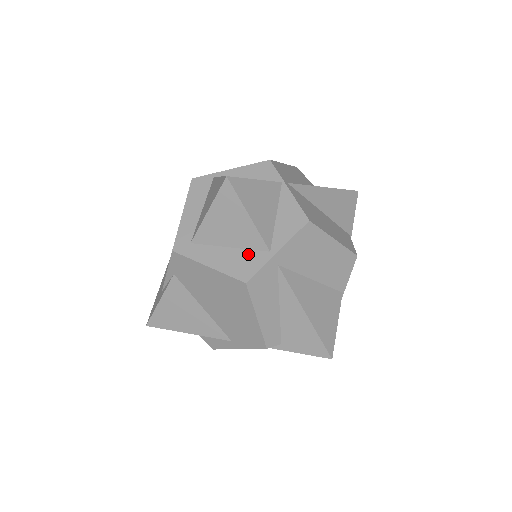
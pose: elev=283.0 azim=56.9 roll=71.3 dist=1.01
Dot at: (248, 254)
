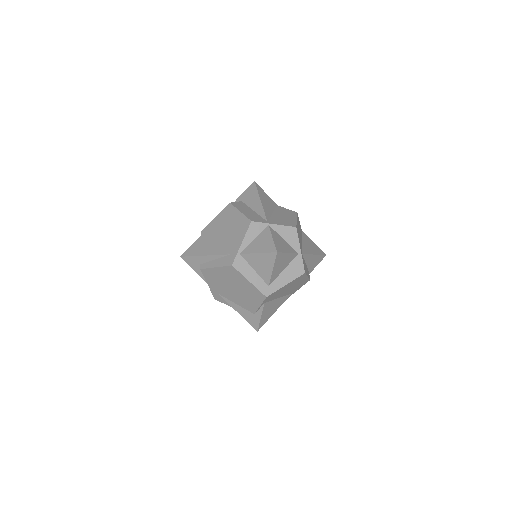
Dot at: (293, 264)
